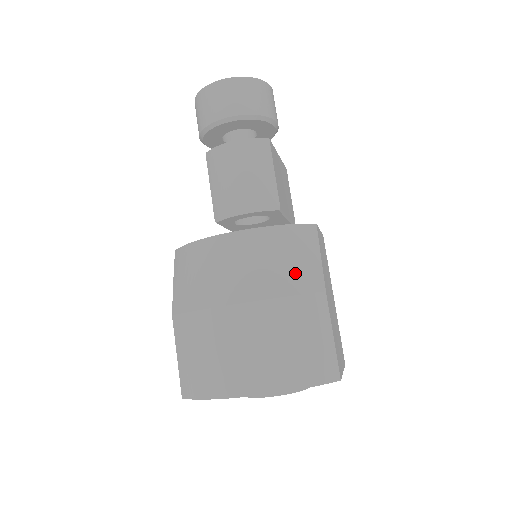
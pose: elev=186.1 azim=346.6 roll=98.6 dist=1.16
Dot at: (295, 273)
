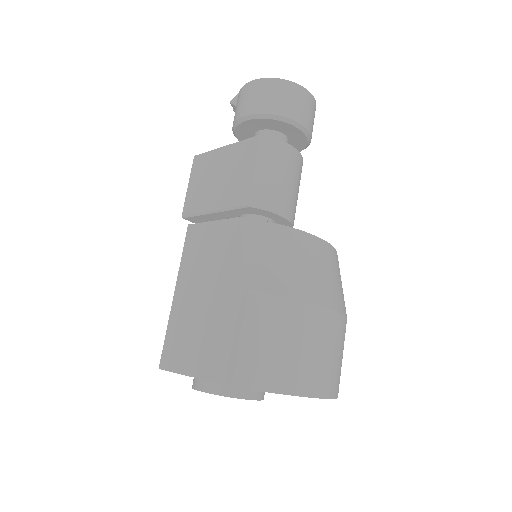
Dot at: occluded
